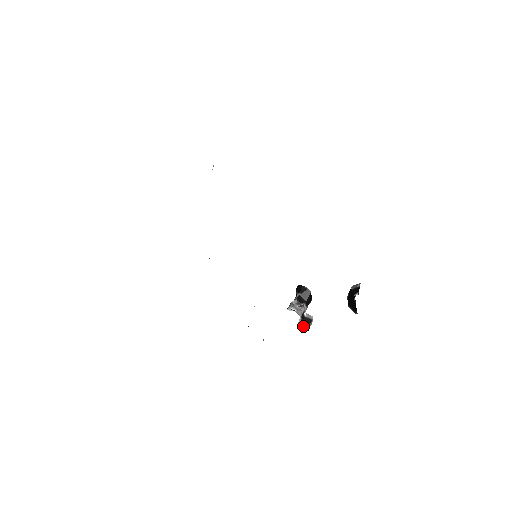
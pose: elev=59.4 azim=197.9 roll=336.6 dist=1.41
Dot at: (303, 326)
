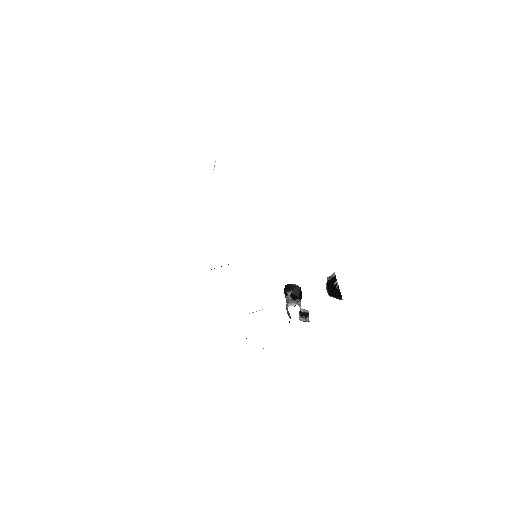
Dot at: (304, 320)
